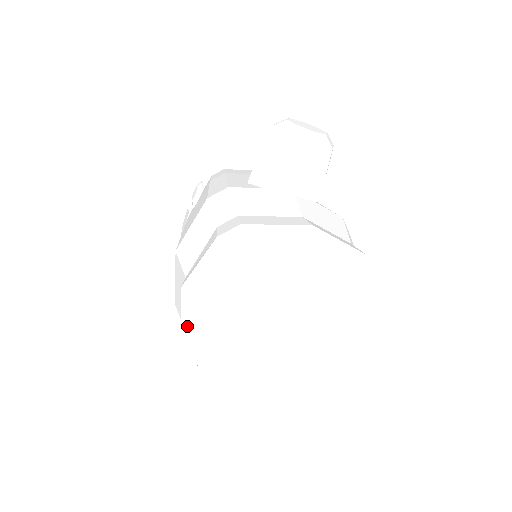
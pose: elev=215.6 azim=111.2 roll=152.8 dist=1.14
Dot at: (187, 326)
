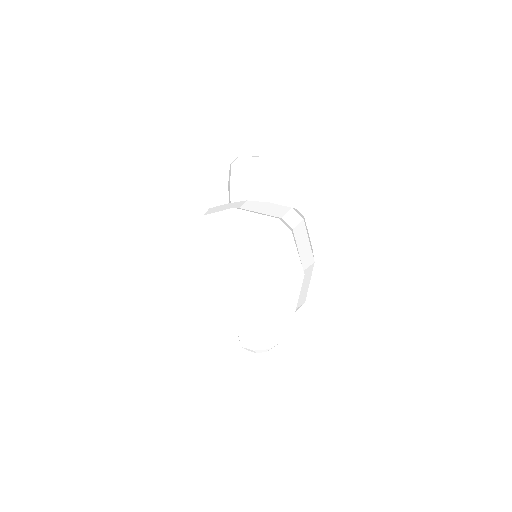
Dot at: (188, 297)
